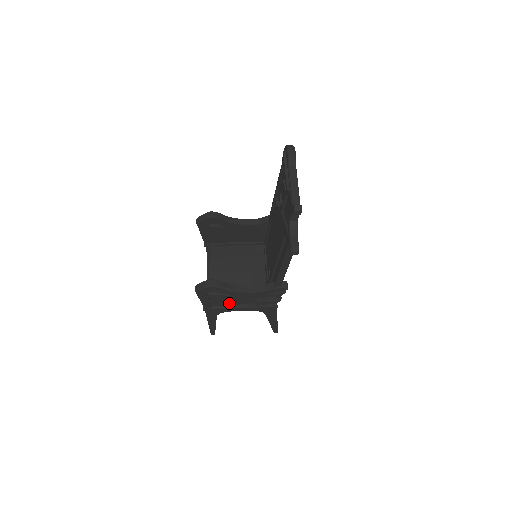
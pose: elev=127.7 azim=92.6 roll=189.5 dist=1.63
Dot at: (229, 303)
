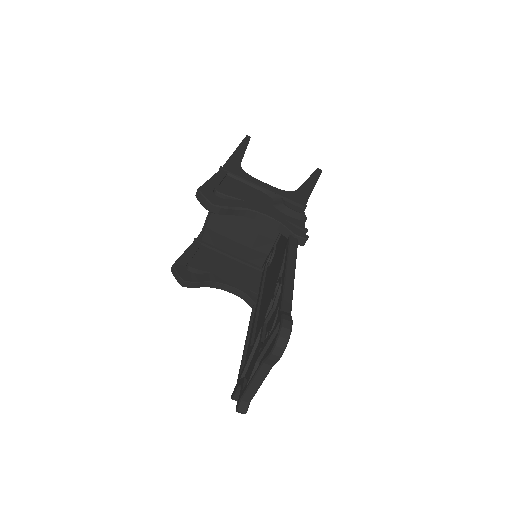
Dot at: occluded
